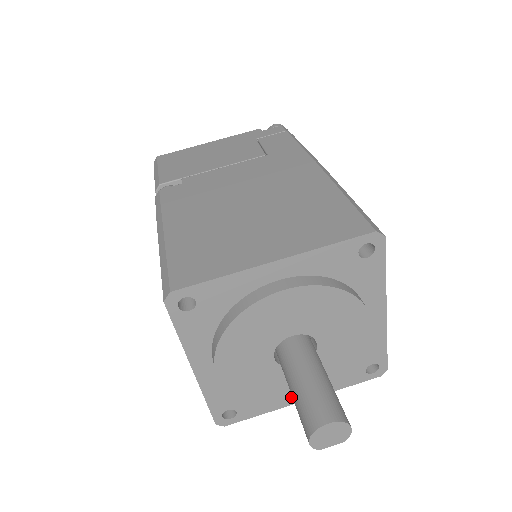
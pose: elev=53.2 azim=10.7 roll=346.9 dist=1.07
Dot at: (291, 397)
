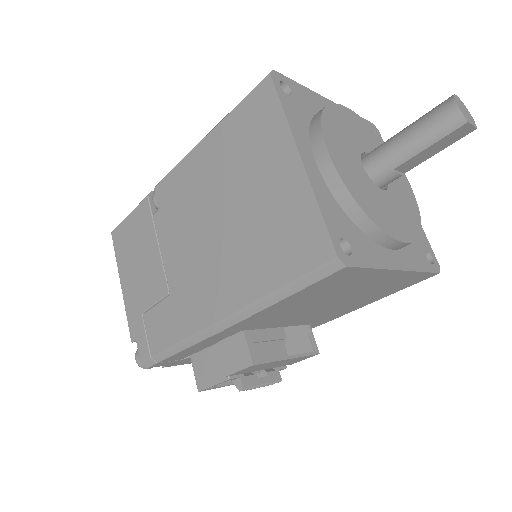
Dot at: (393, 230)
